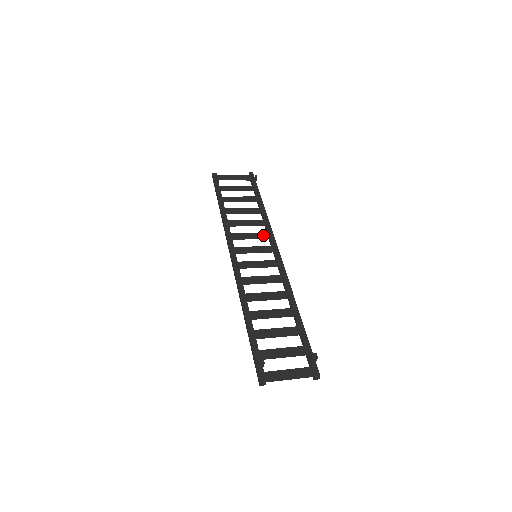
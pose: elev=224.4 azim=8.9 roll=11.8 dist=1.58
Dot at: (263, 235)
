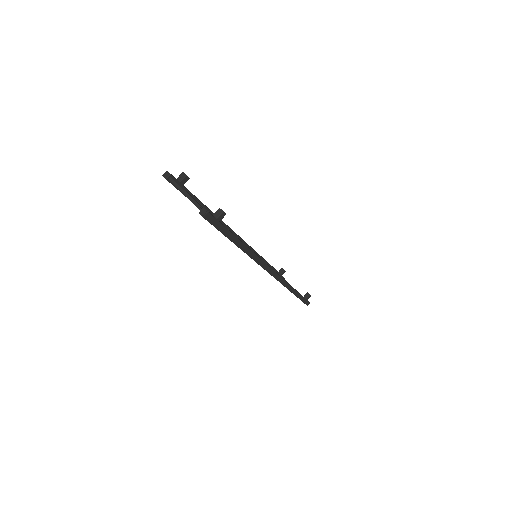
Dot at: occluded
